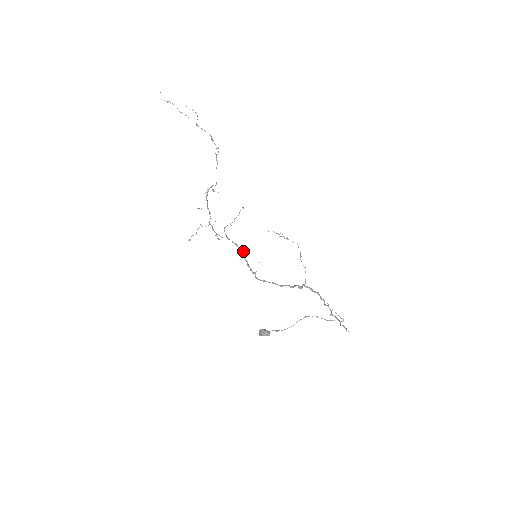
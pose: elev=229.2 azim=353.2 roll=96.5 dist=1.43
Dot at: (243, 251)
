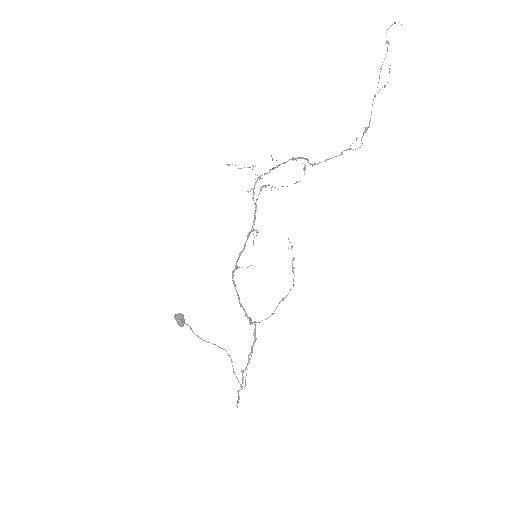
Dot at: (253, 243)
